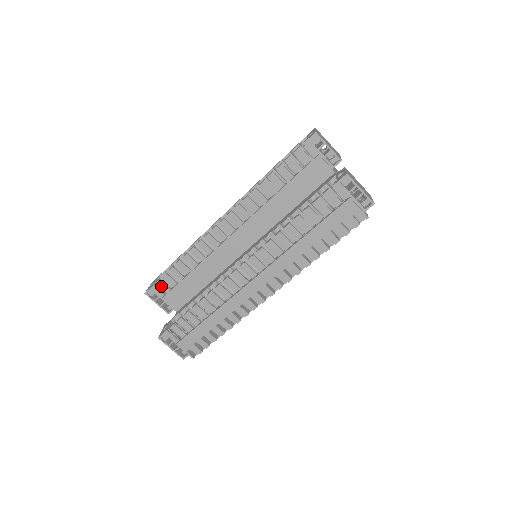
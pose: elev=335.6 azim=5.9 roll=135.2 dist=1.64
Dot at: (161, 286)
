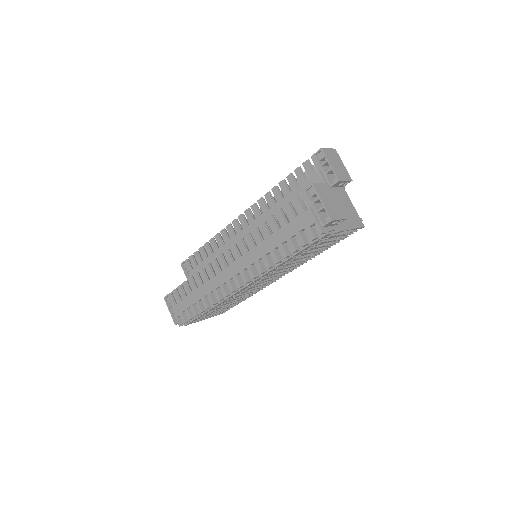
Dot at: (191, 261)
